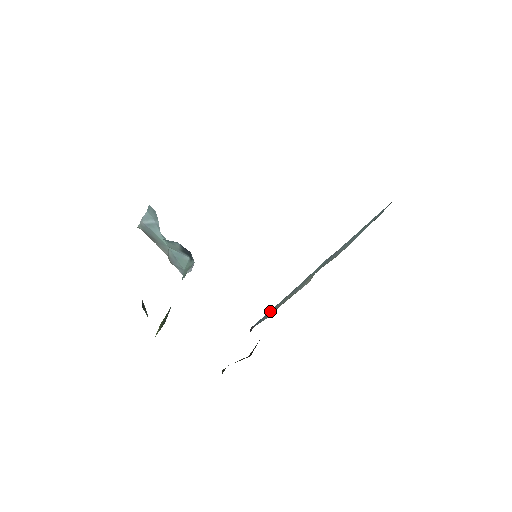
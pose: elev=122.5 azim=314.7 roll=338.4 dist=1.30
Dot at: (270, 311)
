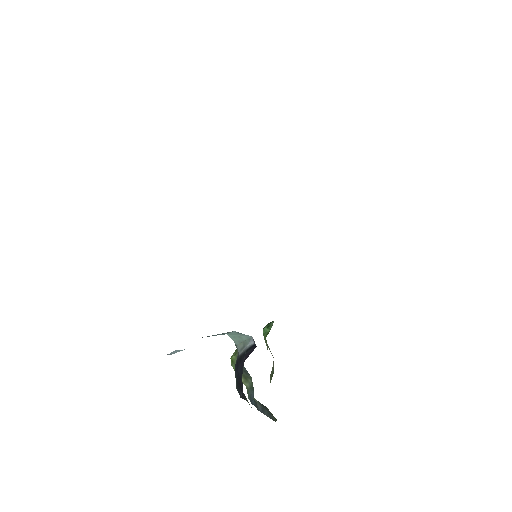
Dot at: occluded
